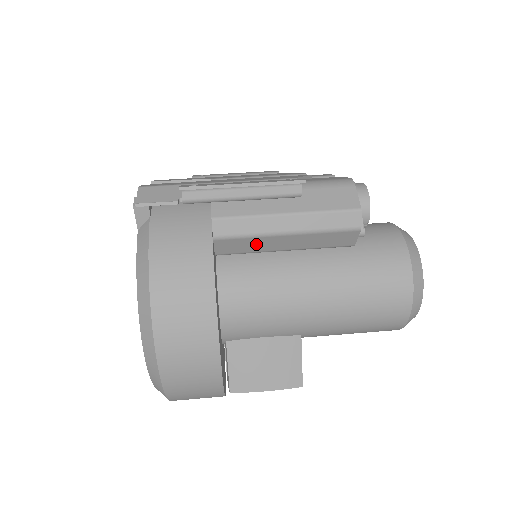
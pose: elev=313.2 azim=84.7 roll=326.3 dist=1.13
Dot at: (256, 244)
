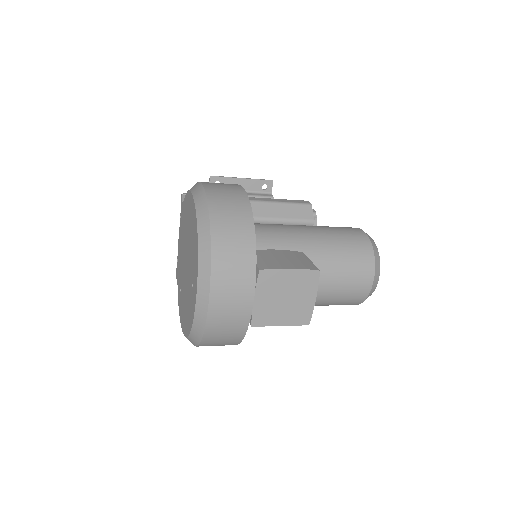
Dot at: (255, 209)
